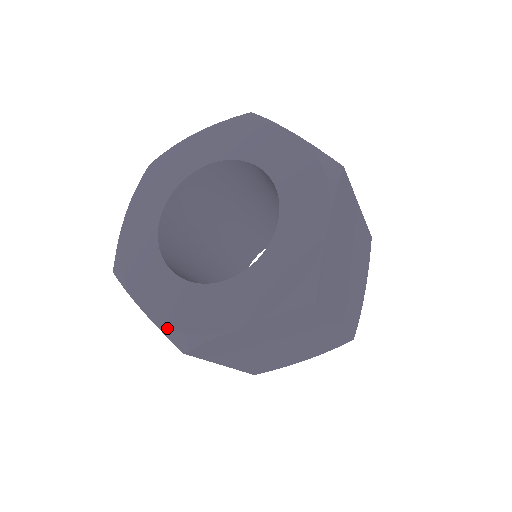
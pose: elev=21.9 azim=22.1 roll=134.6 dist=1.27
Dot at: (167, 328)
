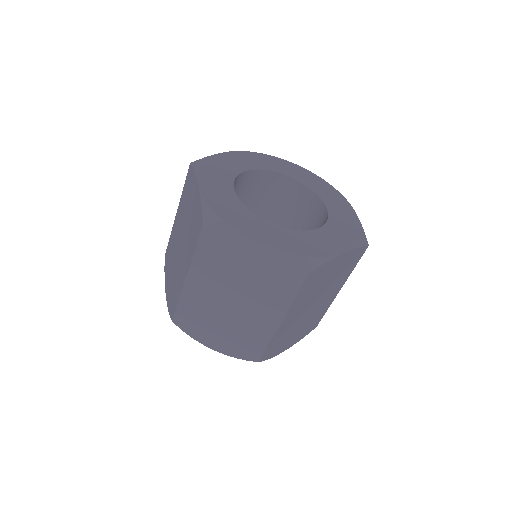
Dot at: (208, 205)
